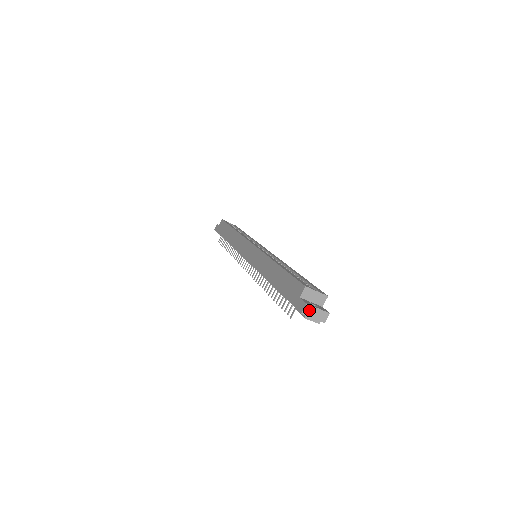
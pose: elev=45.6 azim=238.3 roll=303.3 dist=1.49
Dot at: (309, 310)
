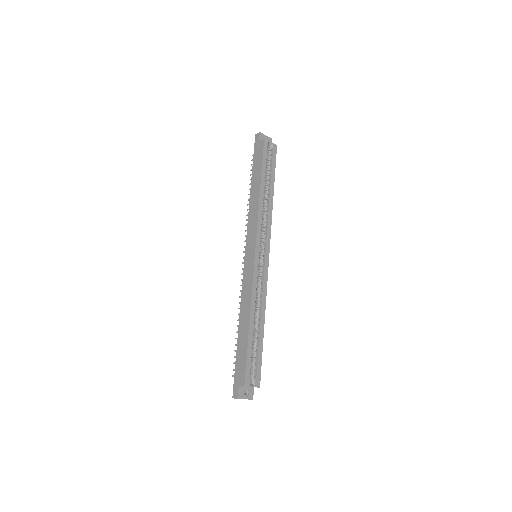
Dot at: occluded
